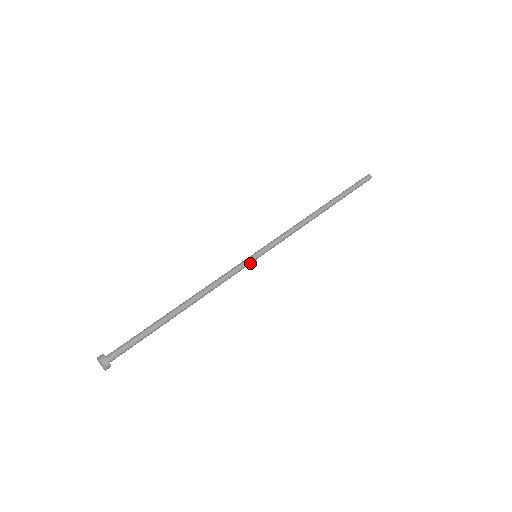
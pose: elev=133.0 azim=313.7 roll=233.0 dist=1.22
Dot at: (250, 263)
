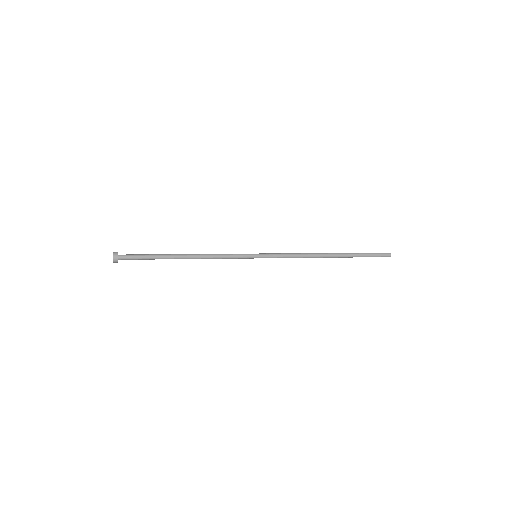
Dot at: (248, 258)
